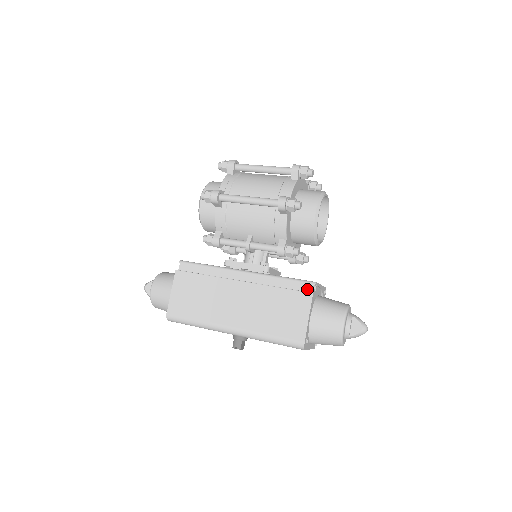
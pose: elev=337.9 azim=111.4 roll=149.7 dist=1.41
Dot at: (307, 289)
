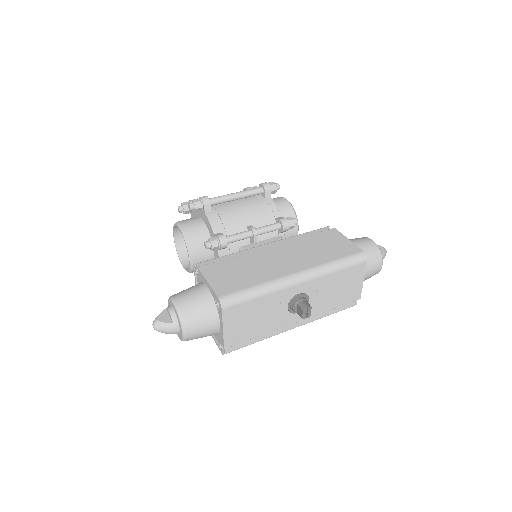
Dot at: (327, 230)
